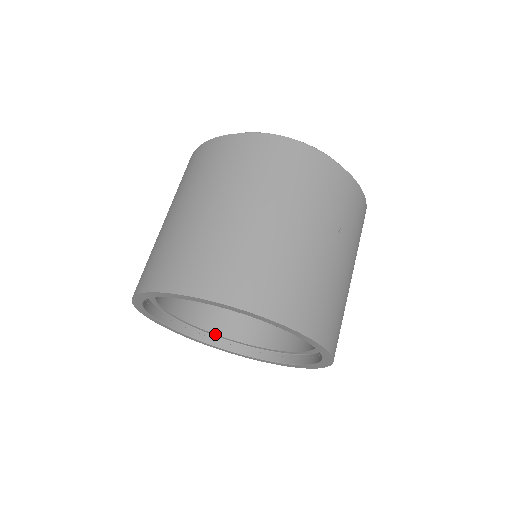
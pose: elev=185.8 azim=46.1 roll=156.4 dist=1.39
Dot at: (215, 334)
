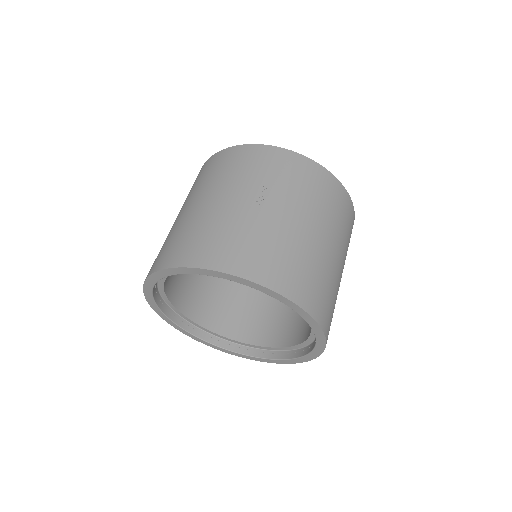
Dot at: (266, 347)
